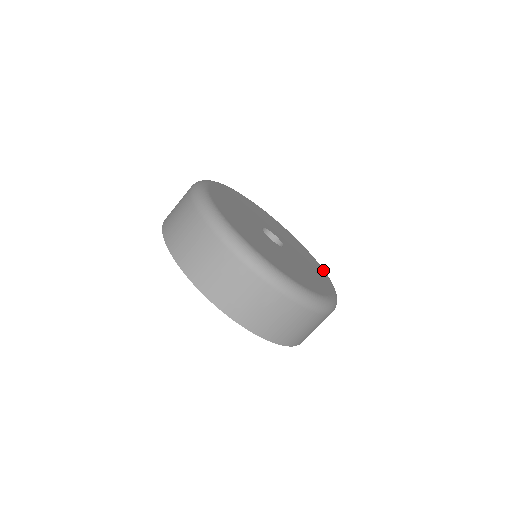
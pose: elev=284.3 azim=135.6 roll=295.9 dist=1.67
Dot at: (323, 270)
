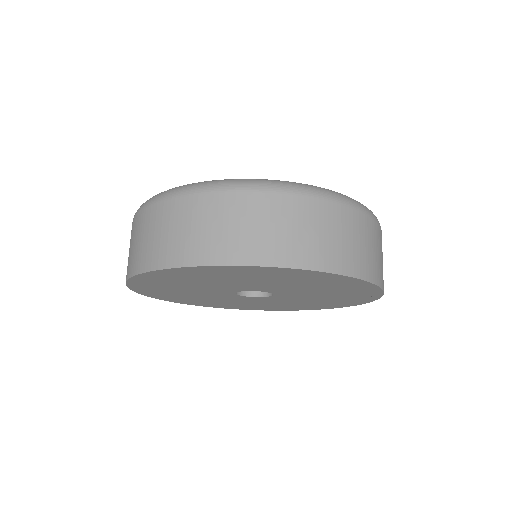
Dot at: occluded
